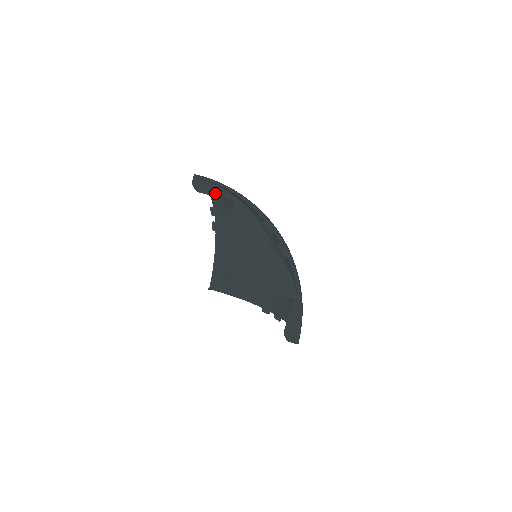
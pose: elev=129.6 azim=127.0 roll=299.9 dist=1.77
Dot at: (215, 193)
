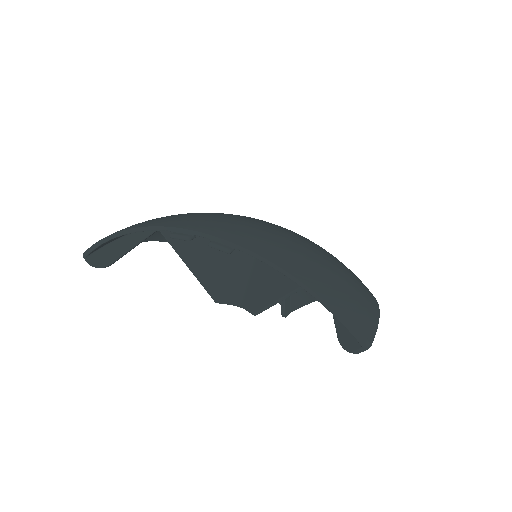
Dot at: (126, 248)
